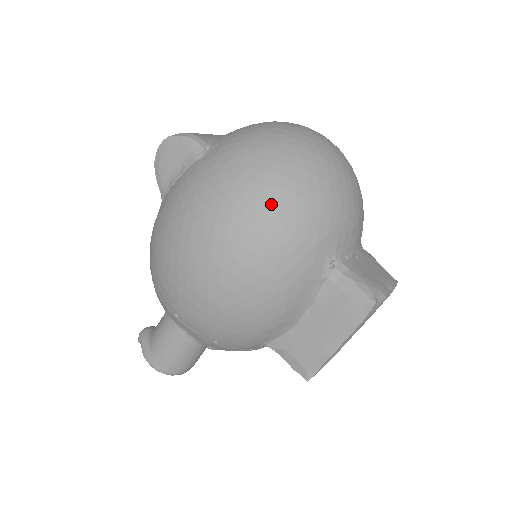
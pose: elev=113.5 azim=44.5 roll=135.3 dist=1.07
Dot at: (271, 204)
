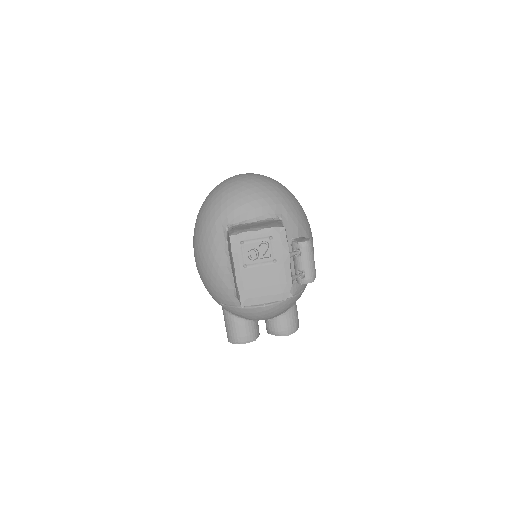
Dot at: (200, 214)
